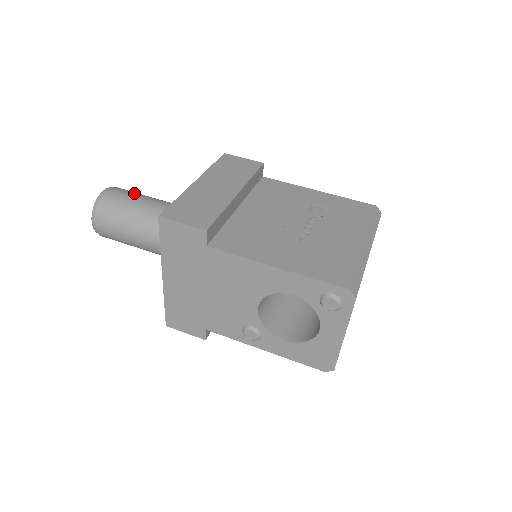
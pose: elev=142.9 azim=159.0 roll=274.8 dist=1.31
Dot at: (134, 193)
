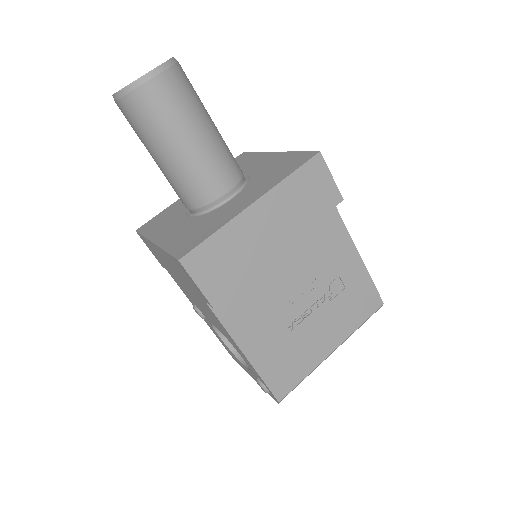
Dot at: (187, 103)
